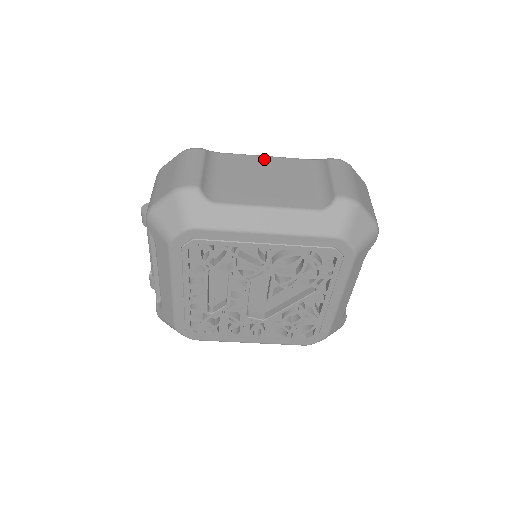
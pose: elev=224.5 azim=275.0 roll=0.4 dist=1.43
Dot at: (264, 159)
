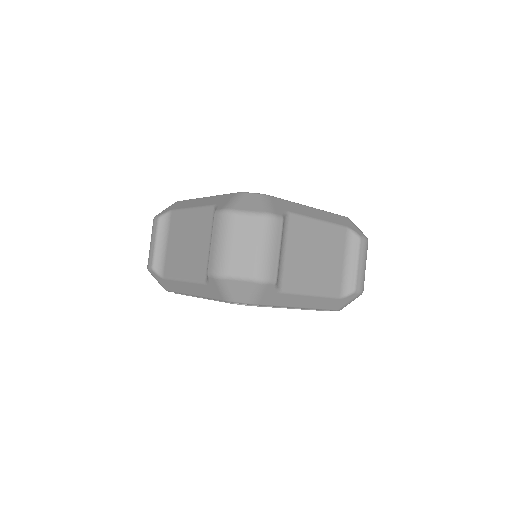
Dot at: (189, 214)
